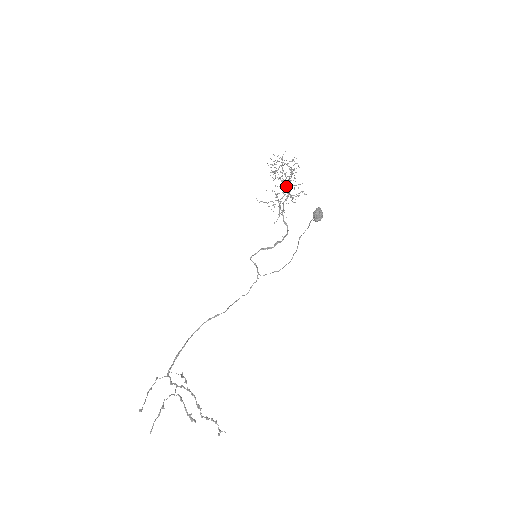
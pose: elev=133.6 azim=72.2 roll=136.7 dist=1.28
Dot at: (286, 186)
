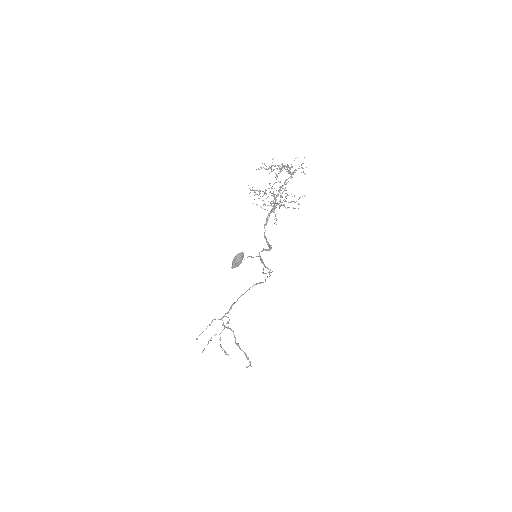
Dot at: (283, 191)
